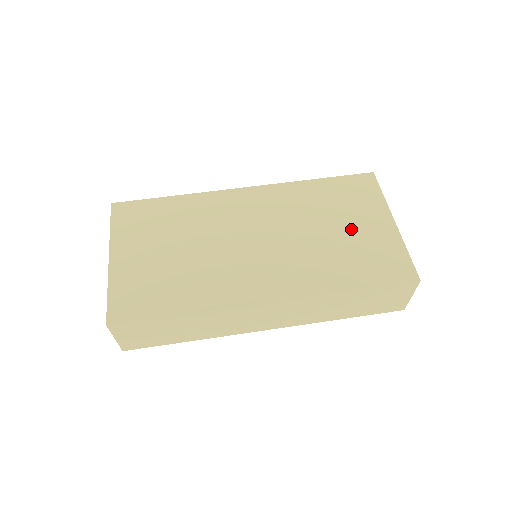
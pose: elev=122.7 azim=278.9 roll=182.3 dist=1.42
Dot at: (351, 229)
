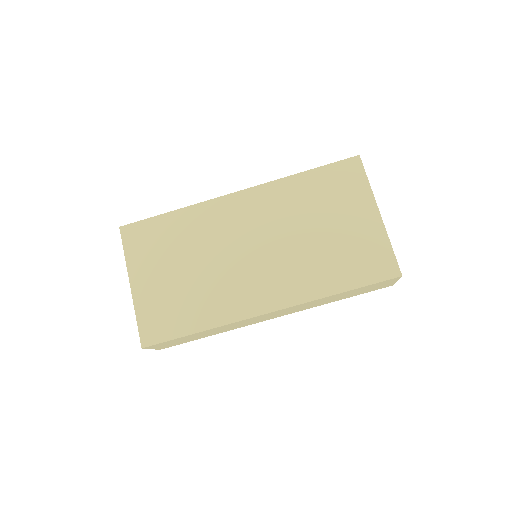
Dot at: (338, 227)
